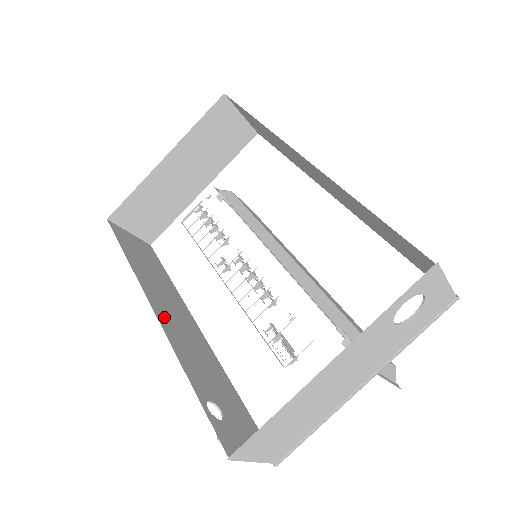
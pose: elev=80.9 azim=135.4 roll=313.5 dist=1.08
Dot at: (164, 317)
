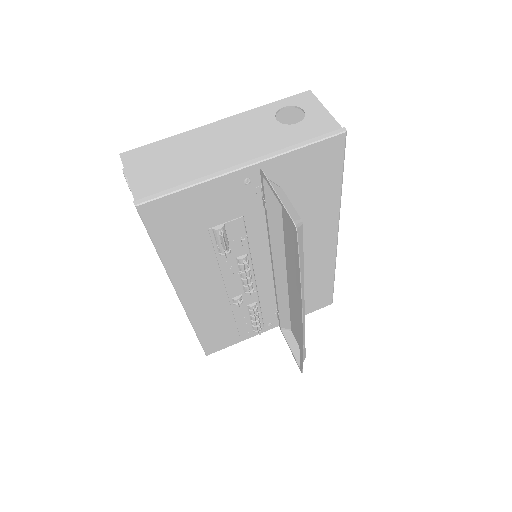
Dot at: occluded
